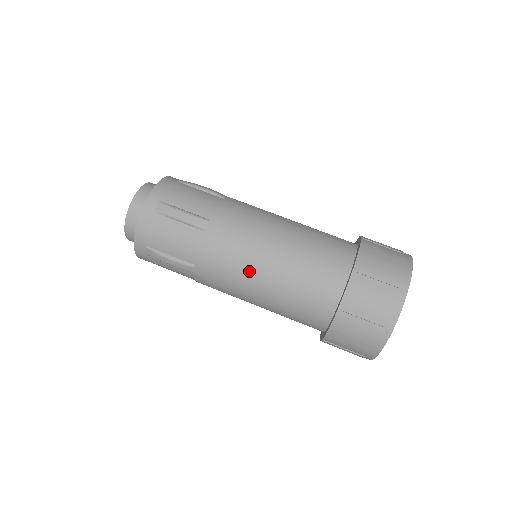
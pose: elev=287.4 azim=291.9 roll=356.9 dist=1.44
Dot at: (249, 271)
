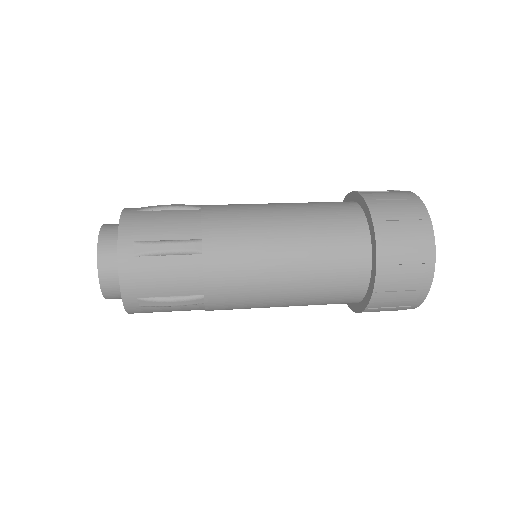
Dot at: (264, 220)
